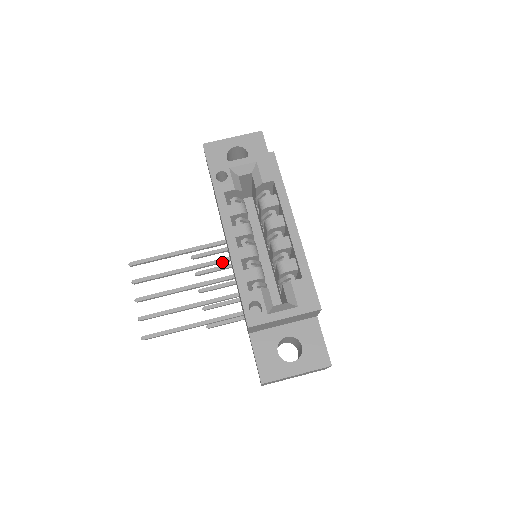
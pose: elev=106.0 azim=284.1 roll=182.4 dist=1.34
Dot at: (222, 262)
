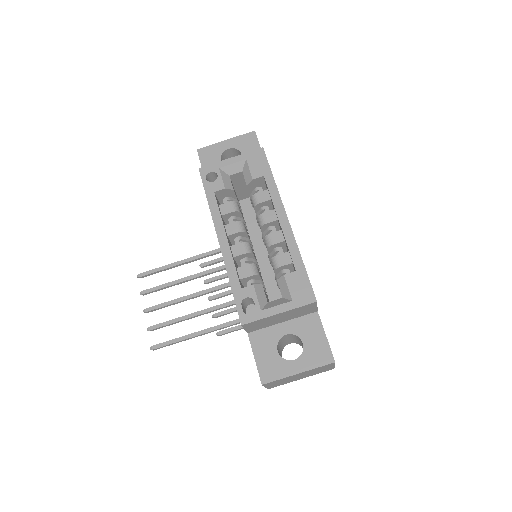
Dot at: occluded
